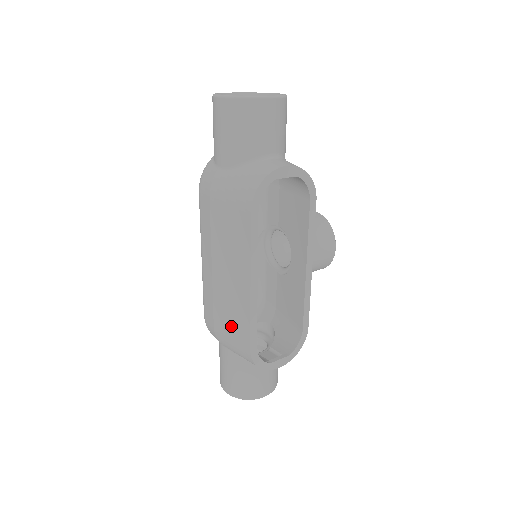
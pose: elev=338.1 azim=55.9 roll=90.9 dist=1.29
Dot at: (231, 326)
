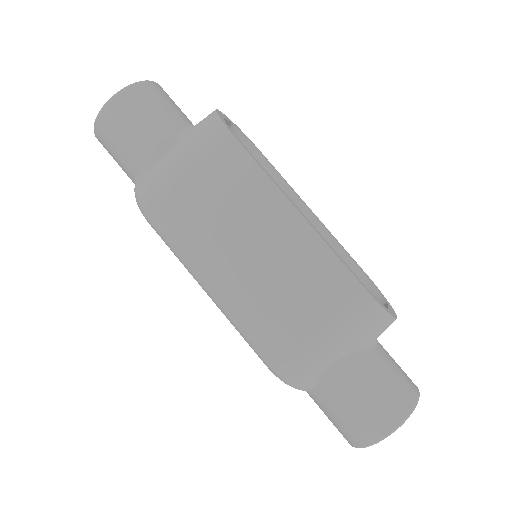
Dot at: (320, 300)
